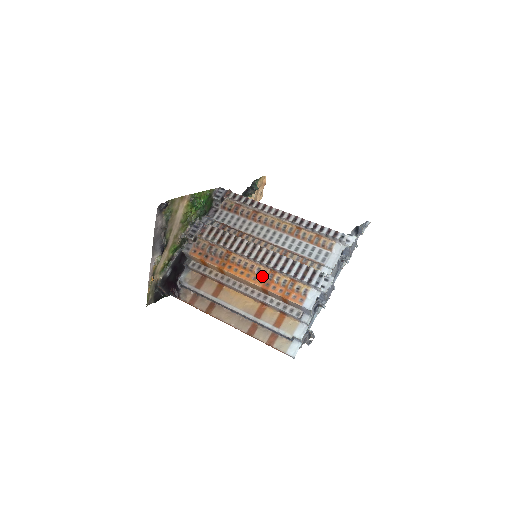
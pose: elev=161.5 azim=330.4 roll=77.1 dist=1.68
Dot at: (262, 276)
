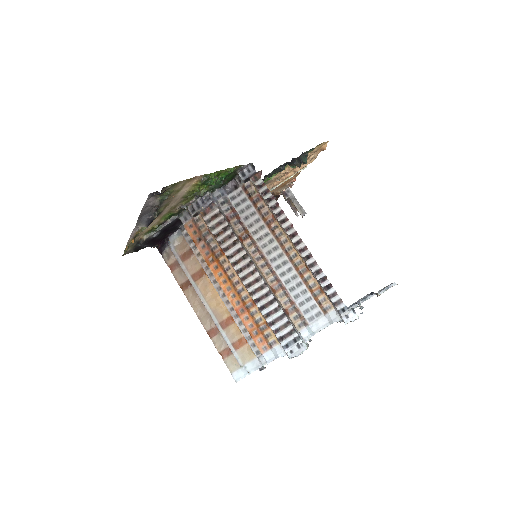
Dot at: (241, 299)
